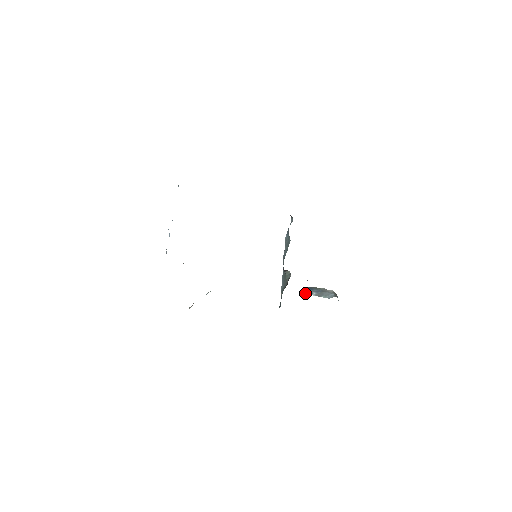
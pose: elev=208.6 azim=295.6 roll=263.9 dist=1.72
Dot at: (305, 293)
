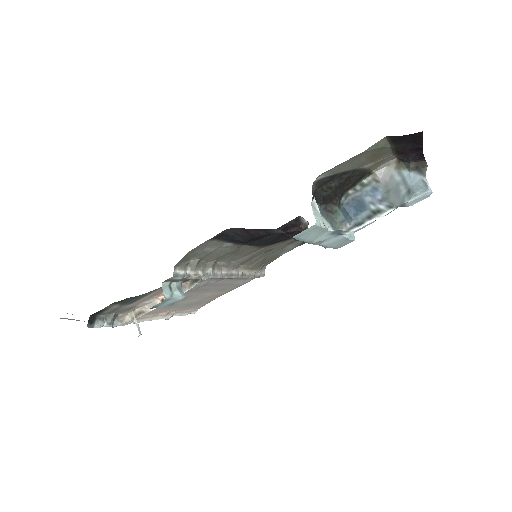
Dot at: (367, 222)
